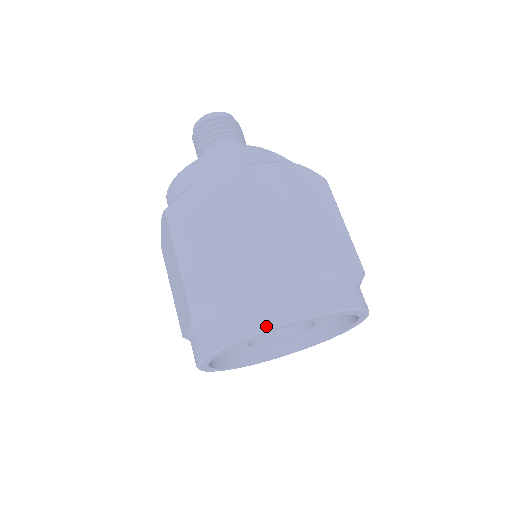
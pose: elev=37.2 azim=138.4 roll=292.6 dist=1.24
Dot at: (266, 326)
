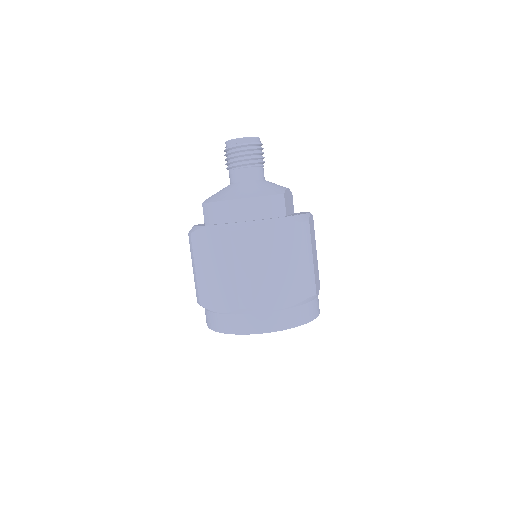
Dot at: (287, 327)
